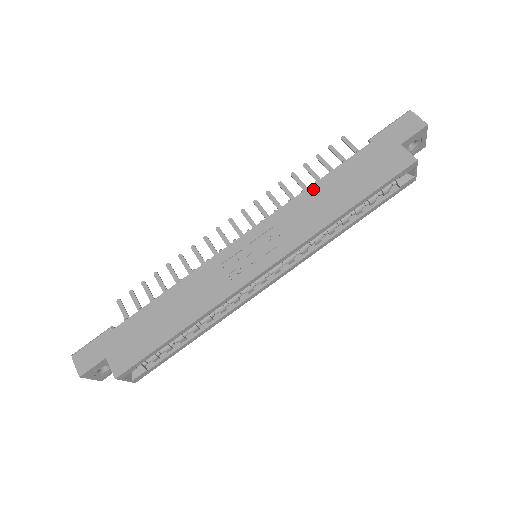
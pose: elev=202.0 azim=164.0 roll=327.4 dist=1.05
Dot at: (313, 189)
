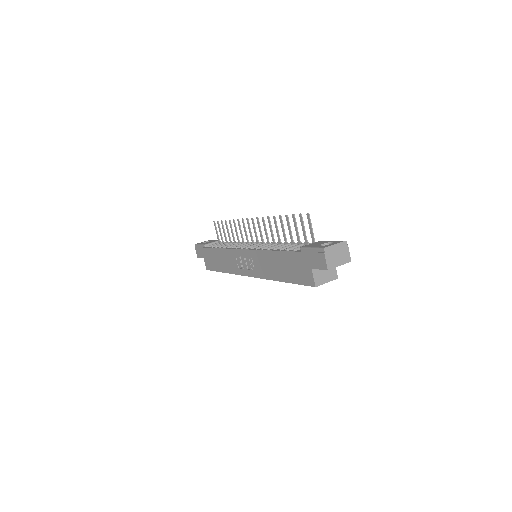
Dot at: (270, 254)
